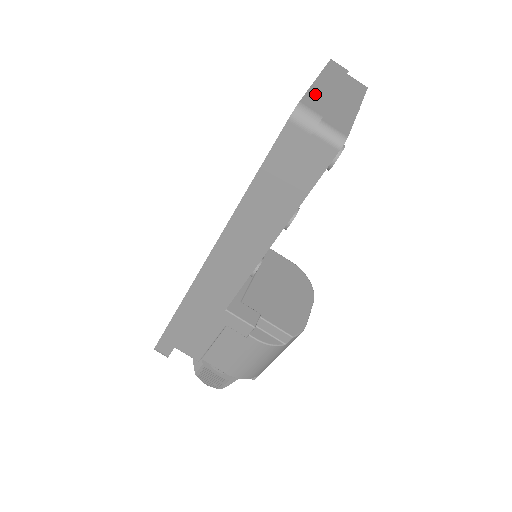
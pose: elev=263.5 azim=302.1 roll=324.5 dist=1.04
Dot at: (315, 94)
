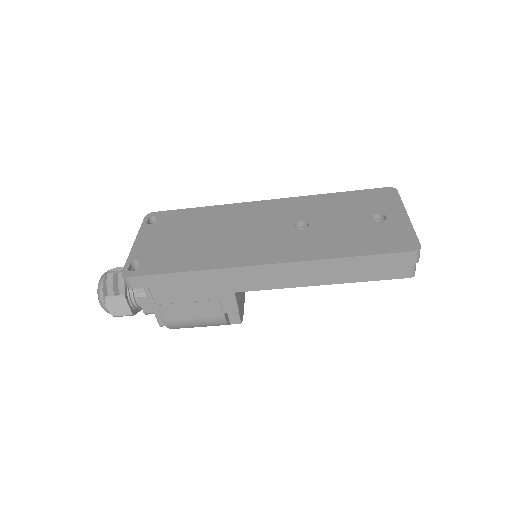
Dot at: occluded
